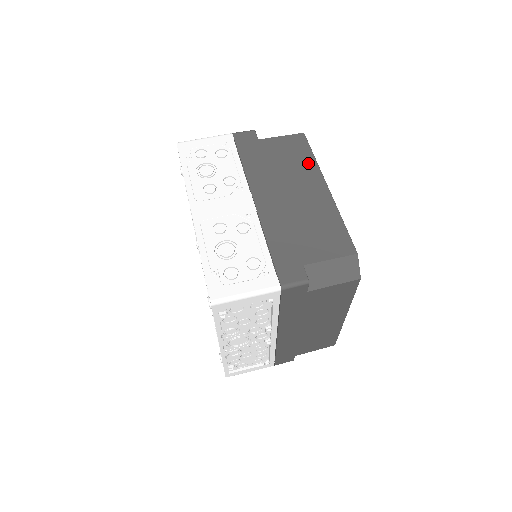
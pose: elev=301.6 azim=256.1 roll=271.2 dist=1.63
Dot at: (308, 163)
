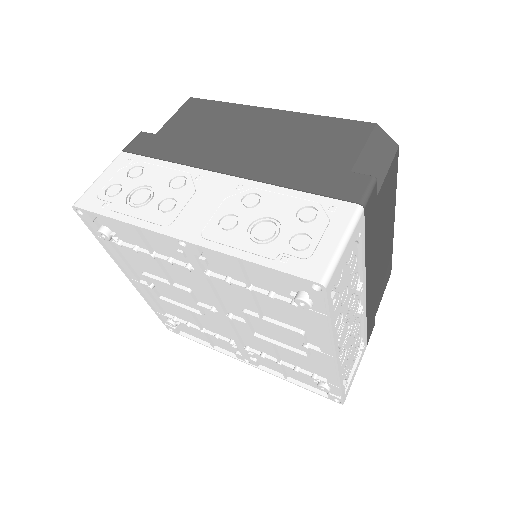
Dot at: (229, 110)
